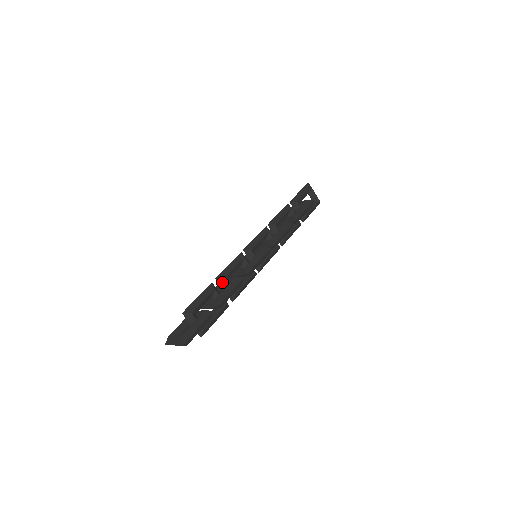
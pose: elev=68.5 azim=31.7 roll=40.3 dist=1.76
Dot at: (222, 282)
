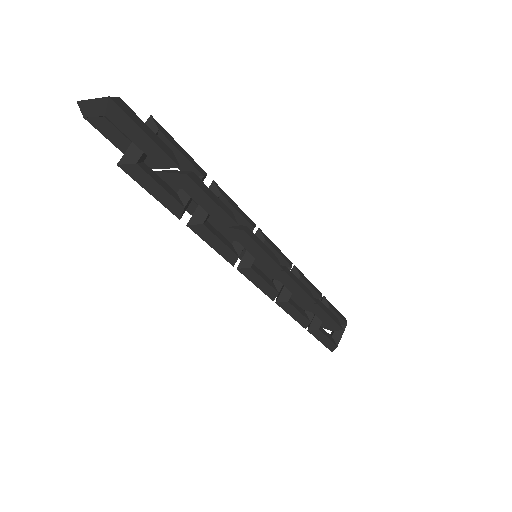
Dot at: occluded
